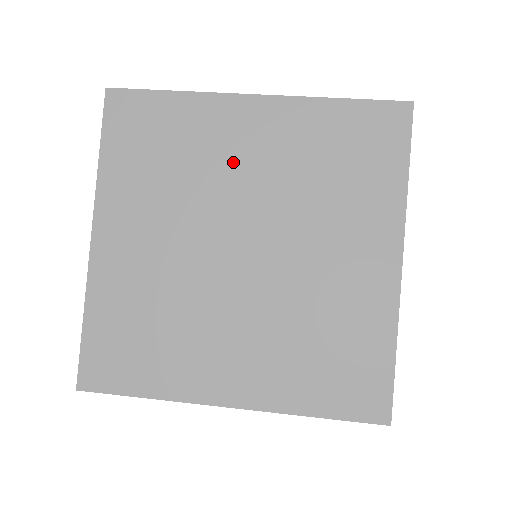
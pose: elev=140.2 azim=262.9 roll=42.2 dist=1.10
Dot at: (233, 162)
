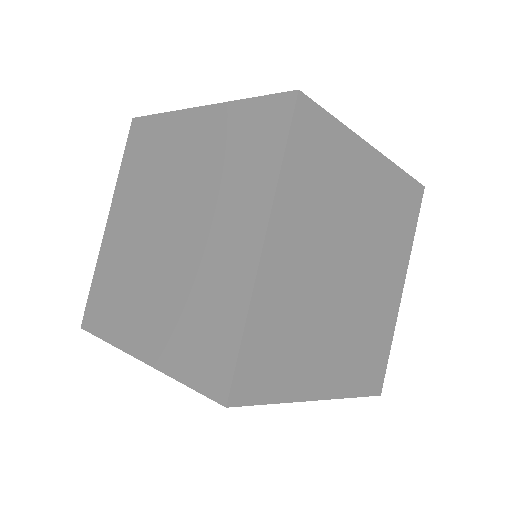
Dot at: (178, 162)
